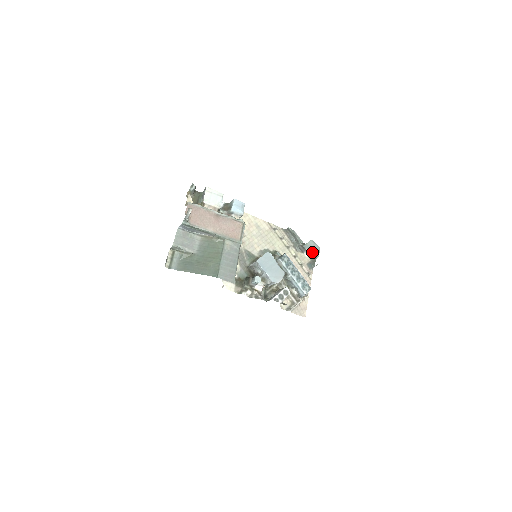
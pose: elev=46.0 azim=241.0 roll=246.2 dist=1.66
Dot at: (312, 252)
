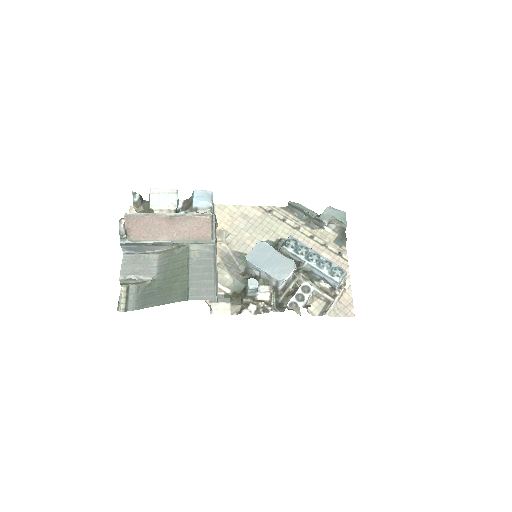
Dot at: (336, 223)
